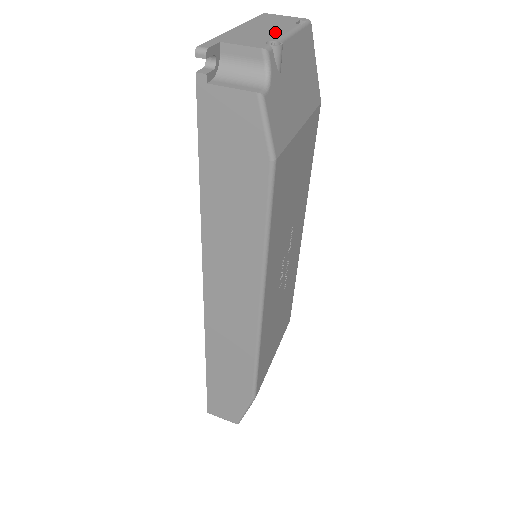
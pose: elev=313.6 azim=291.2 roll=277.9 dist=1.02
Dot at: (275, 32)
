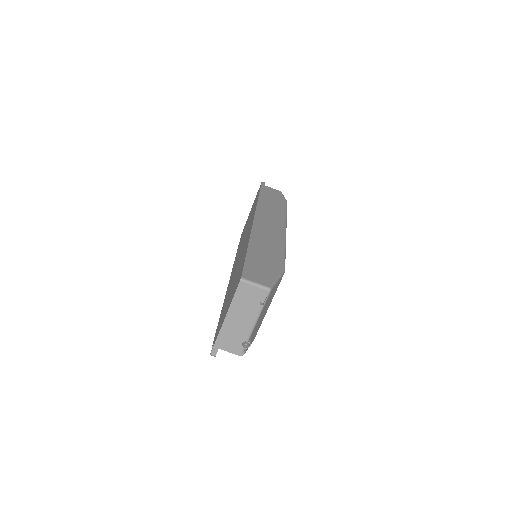
Dot at: (247, 326)
